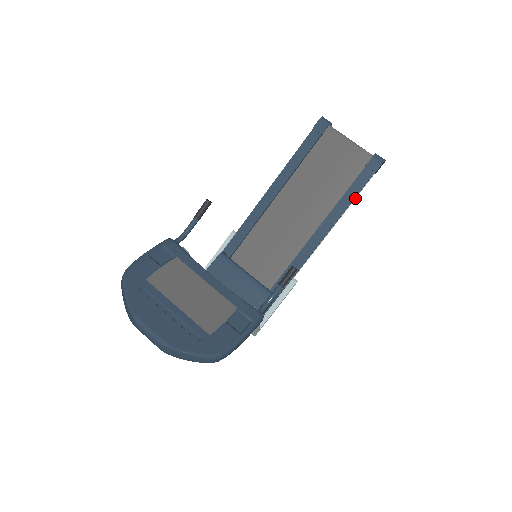
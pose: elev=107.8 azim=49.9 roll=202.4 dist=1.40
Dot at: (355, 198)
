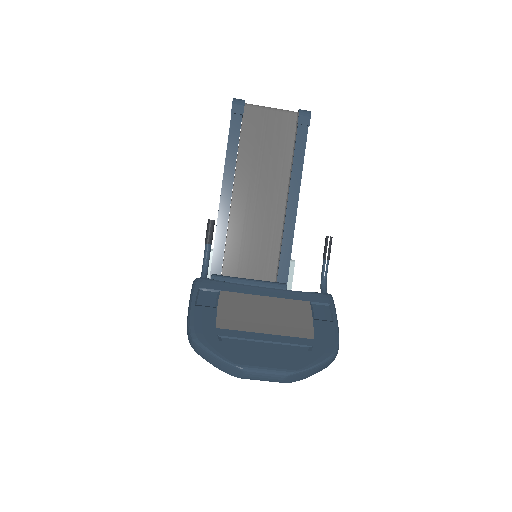
Dot at: occluded
